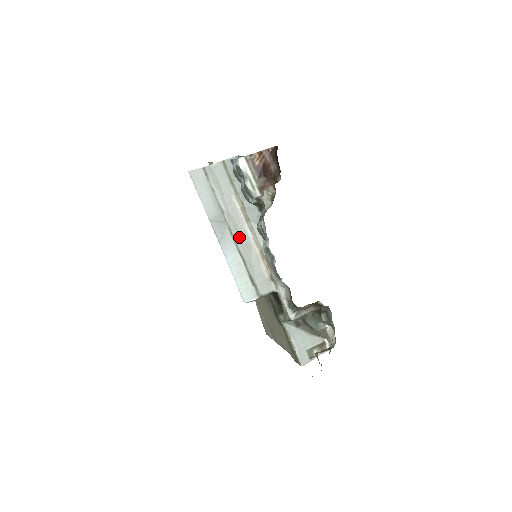
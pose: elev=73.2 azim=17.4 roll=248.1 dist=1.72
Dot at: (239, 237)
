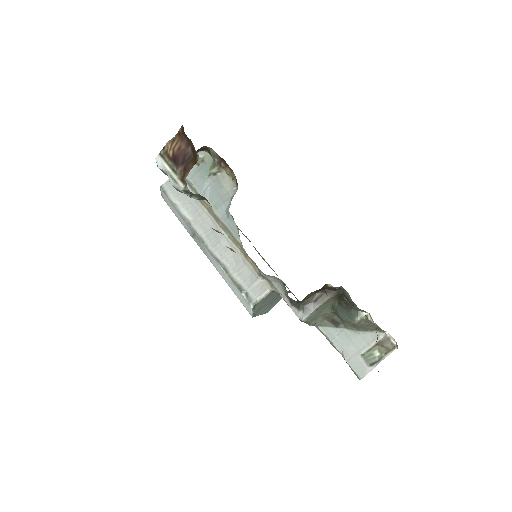
Dot at: (213, 243)
